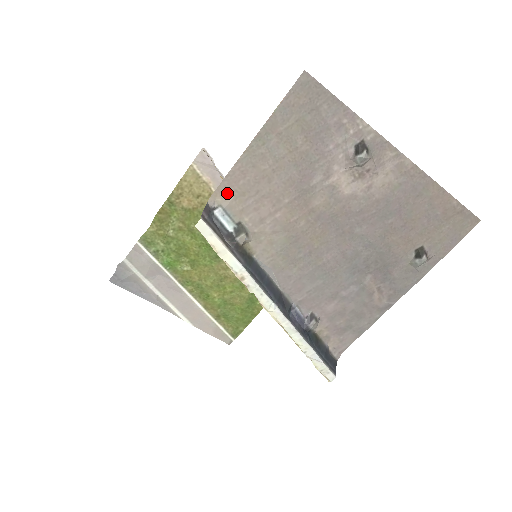
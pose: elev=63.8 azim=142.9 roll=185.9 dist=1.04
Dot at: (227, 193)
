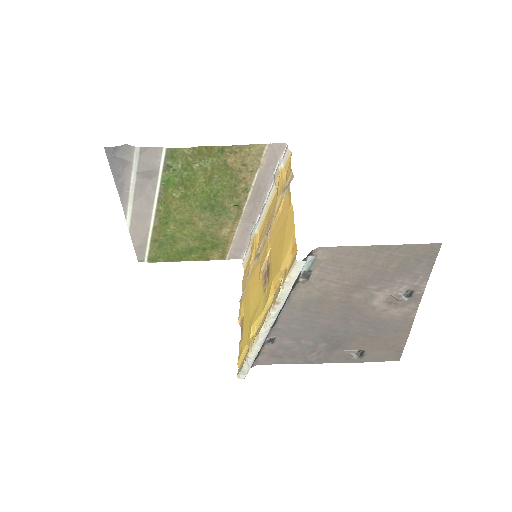
Dot at: (328, 253)
